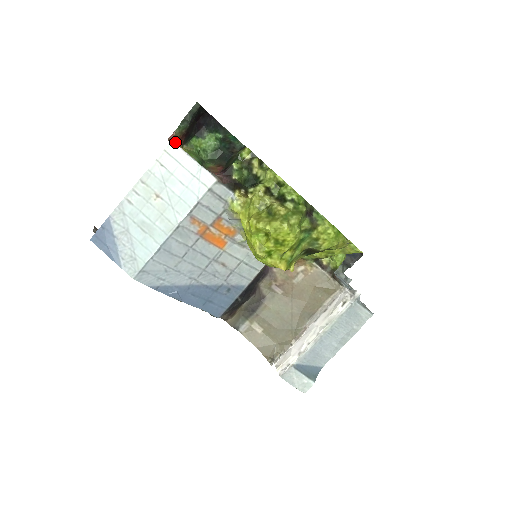
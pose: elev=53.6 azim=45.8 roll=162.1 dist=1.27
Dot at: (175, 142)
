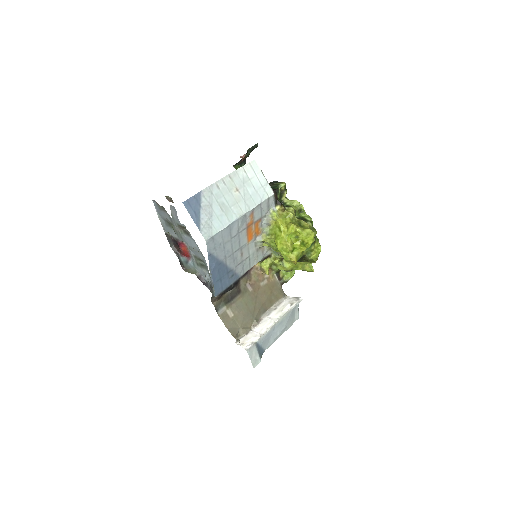
Dot at: (256, 161)
